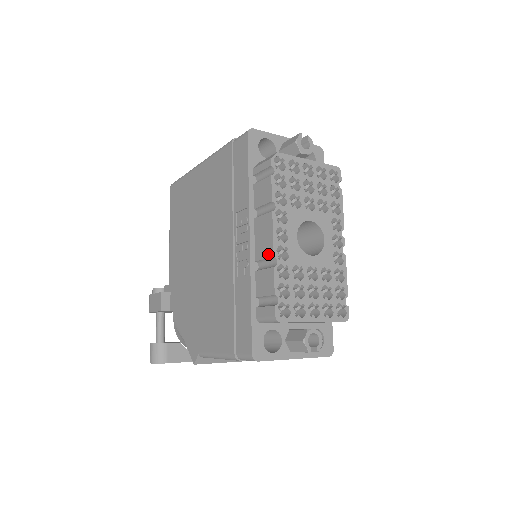
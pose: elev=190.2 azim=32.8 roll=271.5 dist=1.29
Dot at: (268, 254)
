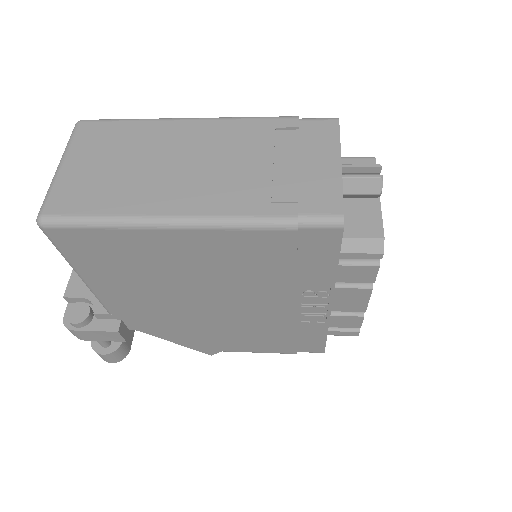
Dot at: (357, 310)
